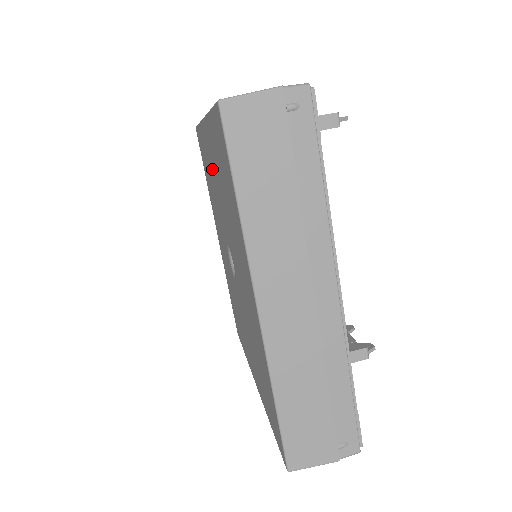
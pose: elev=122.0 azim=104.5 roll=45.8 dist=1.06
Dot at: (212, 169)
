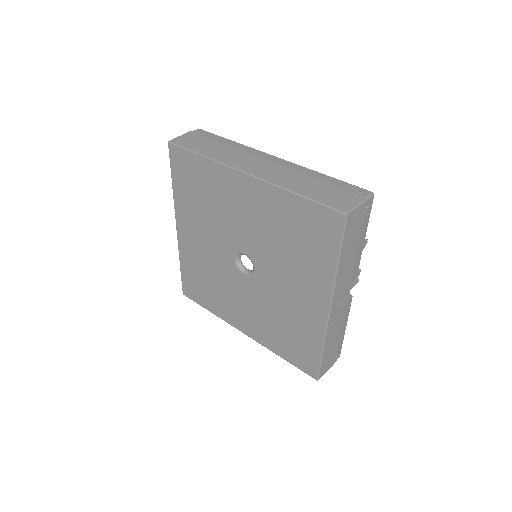
Dot at: (198, 243)
